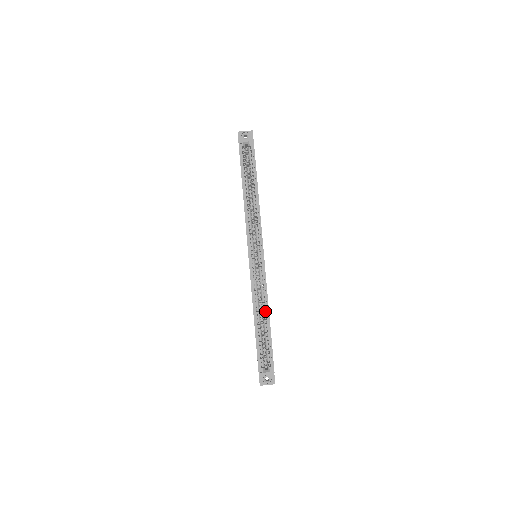
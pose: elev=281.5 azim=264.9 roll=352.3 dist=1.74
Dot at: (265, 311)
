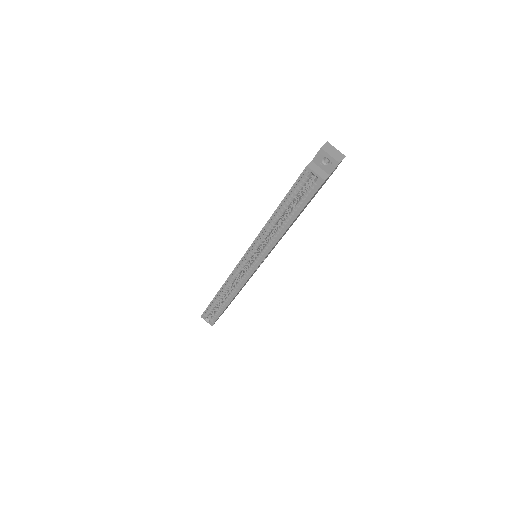
Dot at: (230, 296)
